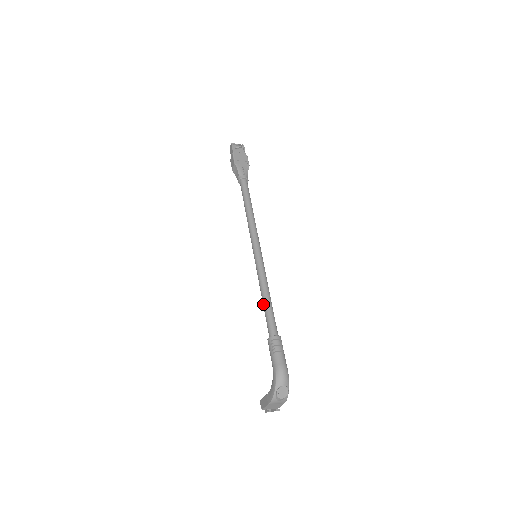
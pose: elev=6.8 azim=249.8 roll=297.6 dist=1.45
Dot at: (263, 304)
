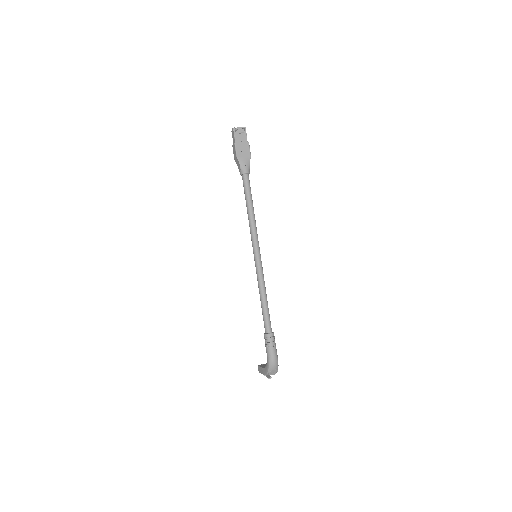
Dot at: (261, 305)
